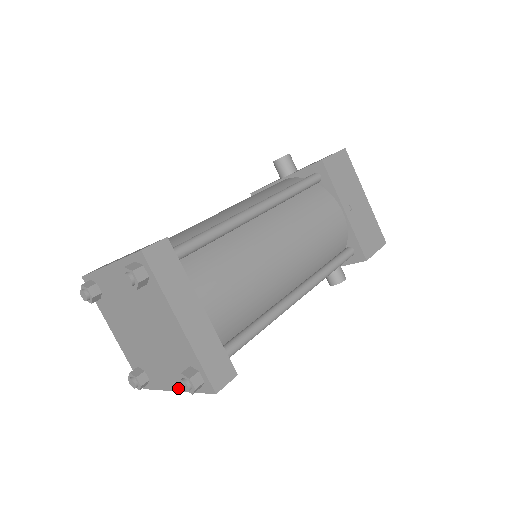
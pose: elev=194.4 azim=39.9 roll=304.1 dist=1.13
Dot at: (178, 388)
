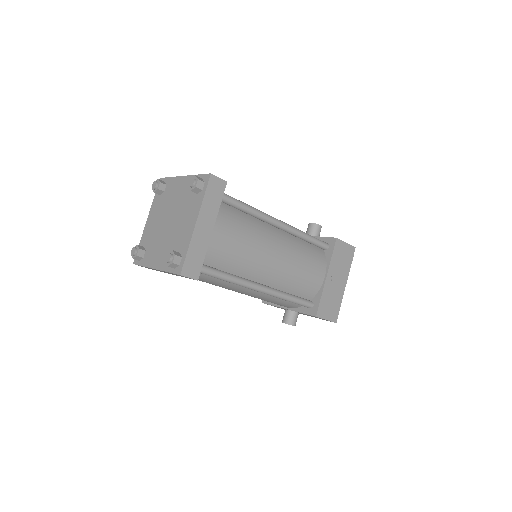
Dot at: (158, 267)
